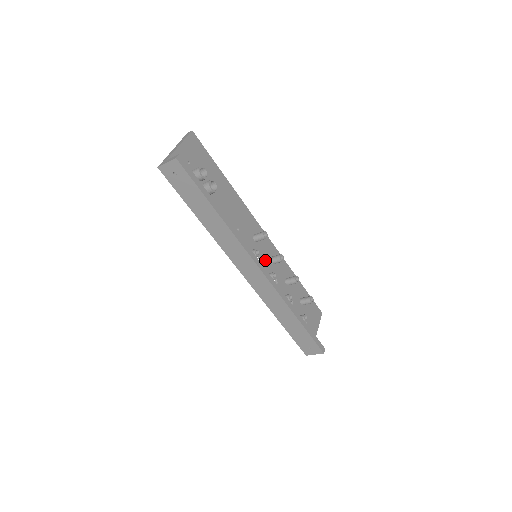
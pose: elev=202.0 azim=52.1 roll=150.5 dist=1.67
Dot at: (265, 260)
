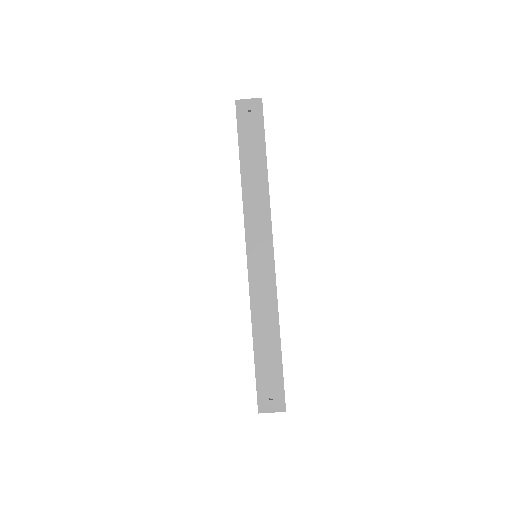
Dot at: occluded
